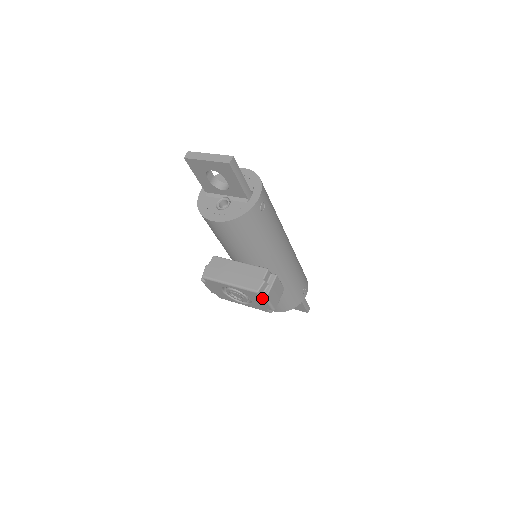
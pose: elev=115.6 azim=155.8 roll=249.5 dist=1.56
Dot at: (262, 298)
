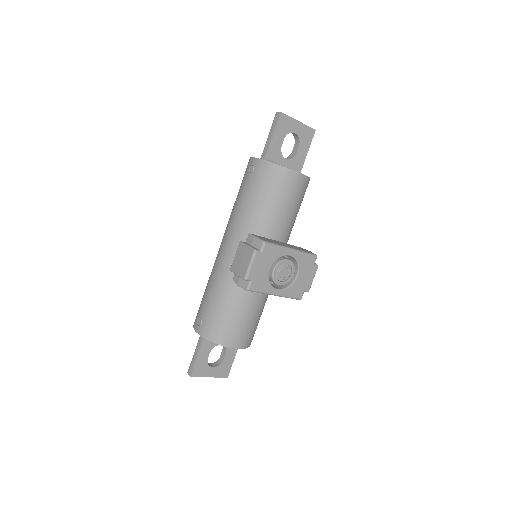
Dot at: (315, 266)
